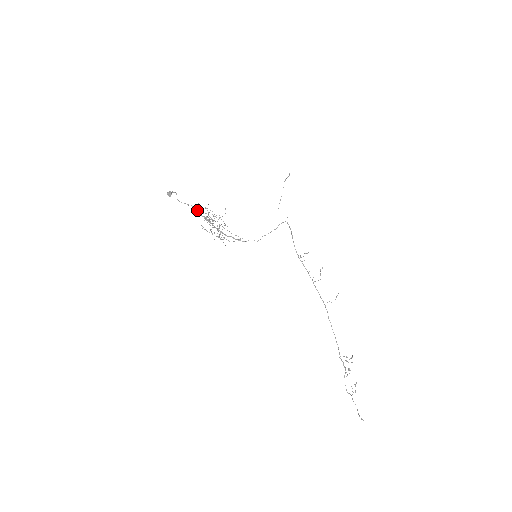
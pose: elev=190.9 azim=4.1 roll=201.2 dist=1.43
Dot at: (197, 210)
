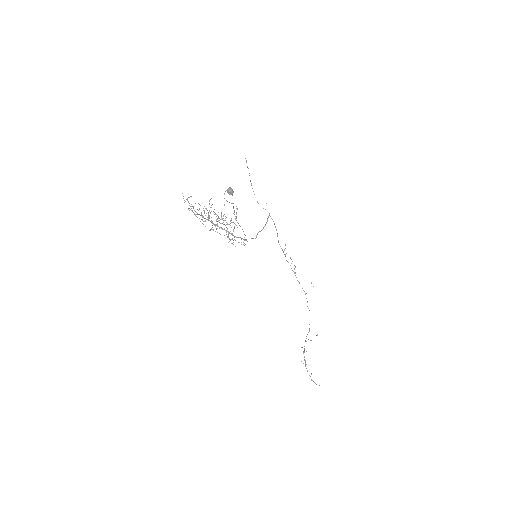
Dot at: (193, 206)
